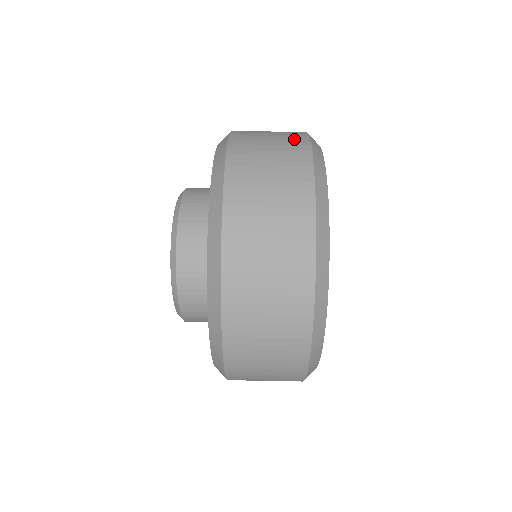
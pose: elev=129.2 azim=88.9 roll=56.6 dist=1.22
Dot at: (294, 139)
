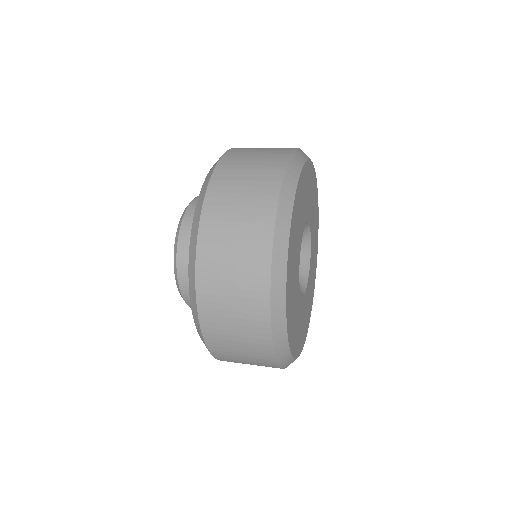
Dot at: occluded
